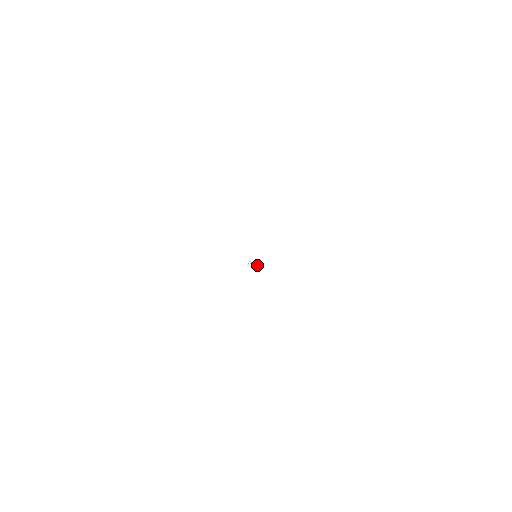
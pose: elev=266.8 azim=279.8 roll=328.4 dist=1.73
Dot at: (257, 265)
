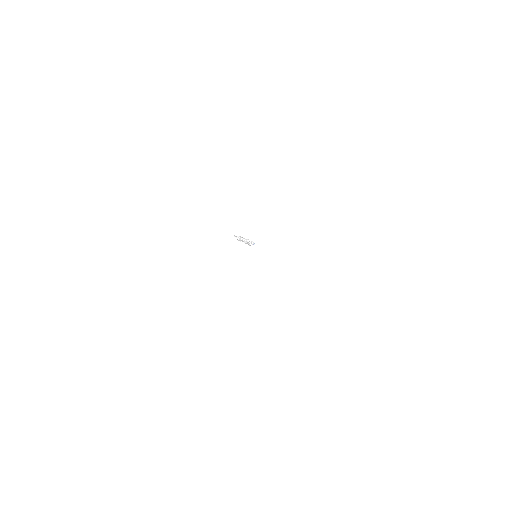
Dot at: (247, 240)
